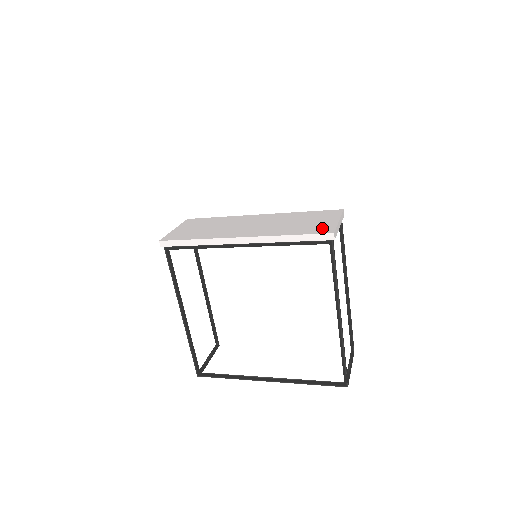
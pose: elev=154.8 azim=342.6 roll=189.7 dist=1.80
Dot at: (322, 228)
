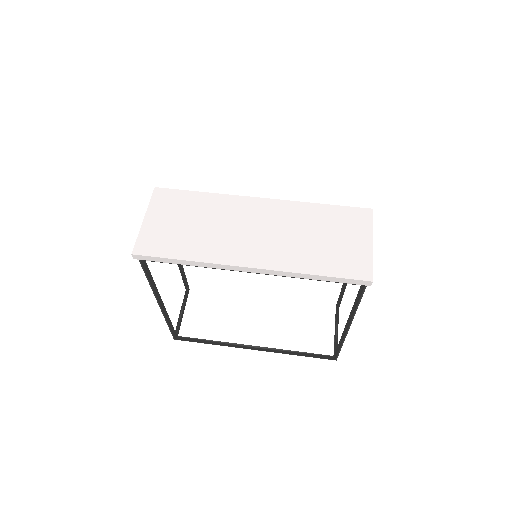
Dot at: (355, 263)
